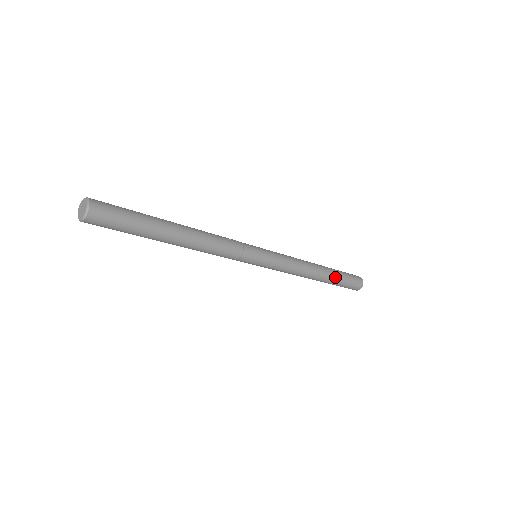
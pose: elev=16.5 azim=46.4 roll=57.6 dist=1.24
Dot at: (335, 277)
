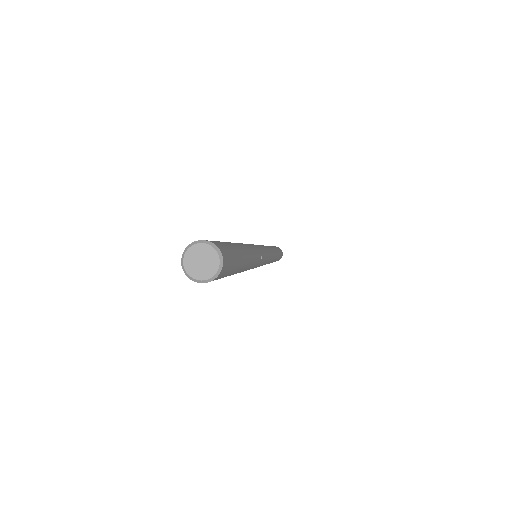
Dot at: occluded
